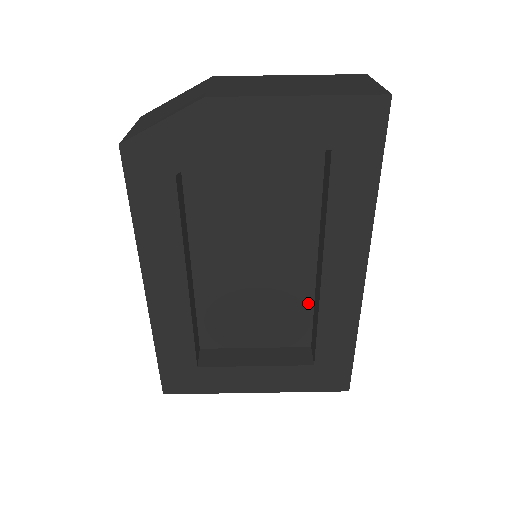
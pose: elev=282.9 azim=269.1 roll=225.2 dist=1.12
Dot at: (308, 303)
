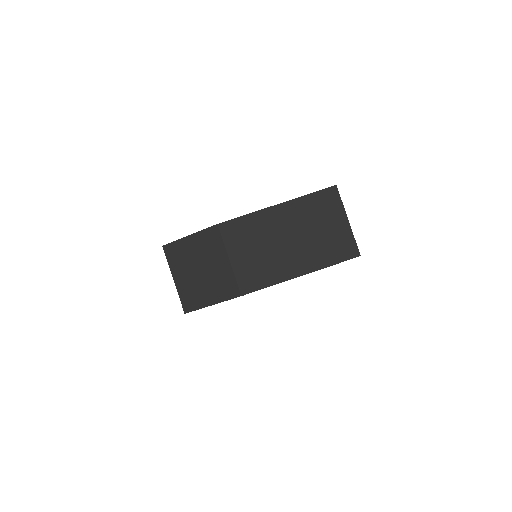
Dot at: occluded
